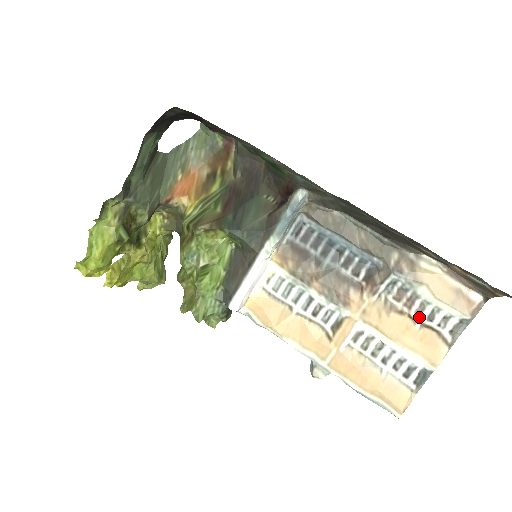
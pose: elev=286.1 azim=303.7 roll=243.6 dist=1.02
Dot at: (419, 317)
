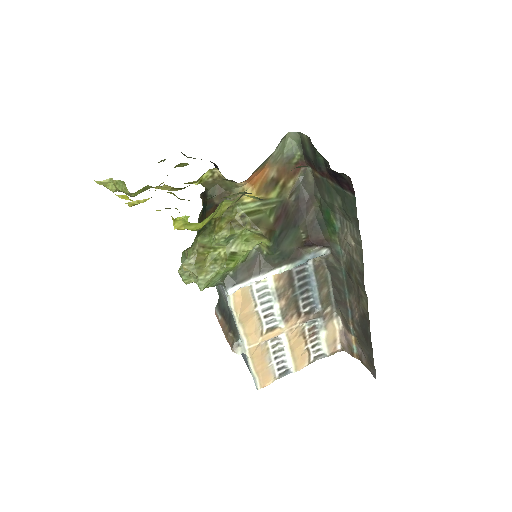
Dot at: (310, 344)
